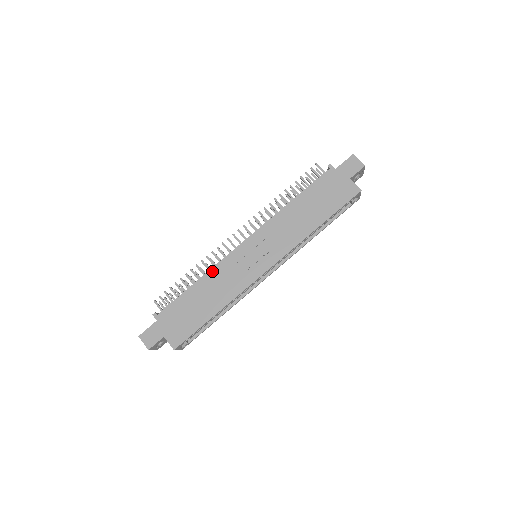
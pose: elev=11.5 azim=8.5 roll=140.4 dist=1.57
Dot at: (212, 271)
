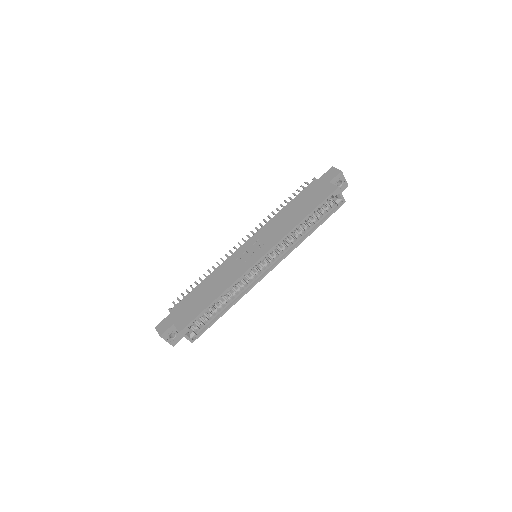
Dot at: (217, 269)
